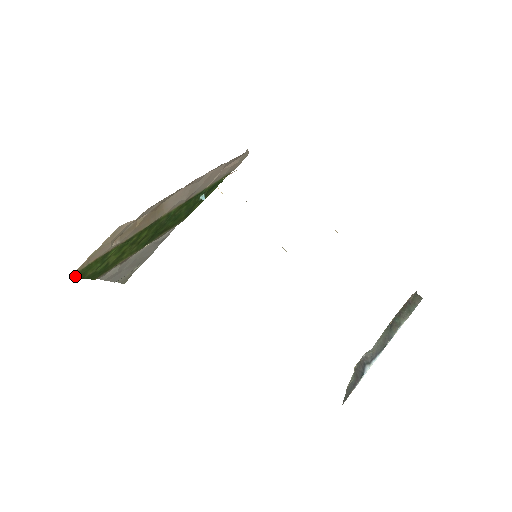
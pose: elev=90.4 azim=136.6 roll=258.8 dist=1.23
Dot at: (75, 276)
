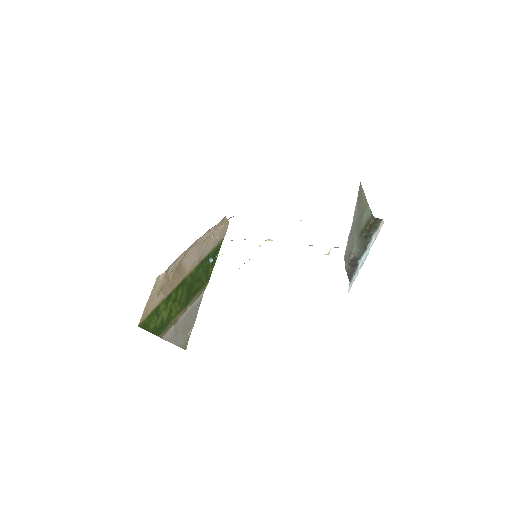
Dot at: (141, 327)
